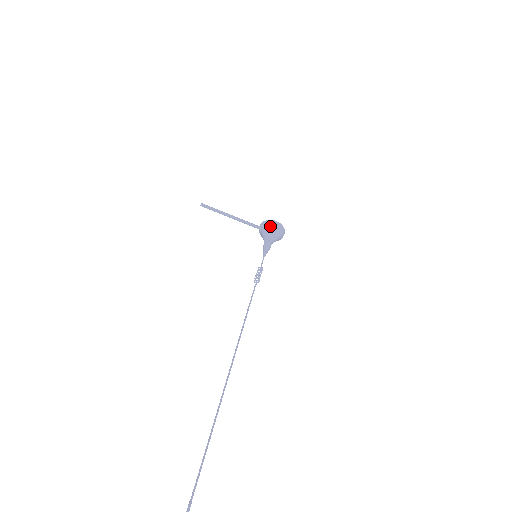
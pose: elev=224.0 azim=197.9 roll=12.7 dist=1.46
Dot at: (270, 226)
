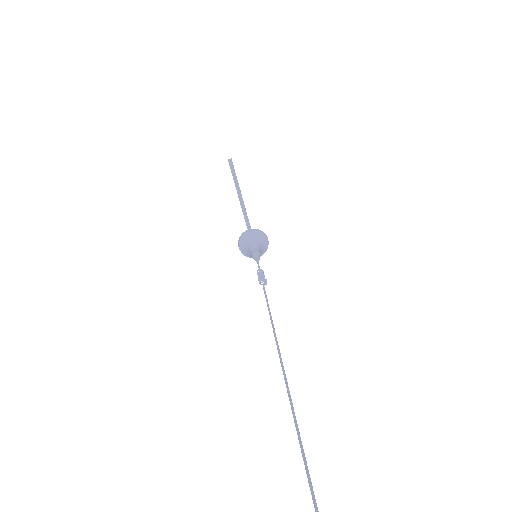
Dot at: (263, 239)
